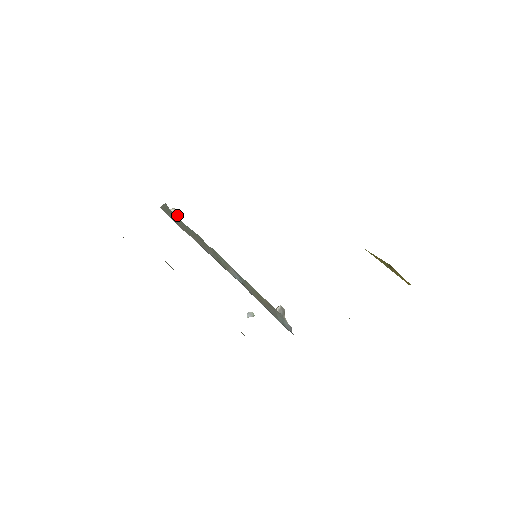
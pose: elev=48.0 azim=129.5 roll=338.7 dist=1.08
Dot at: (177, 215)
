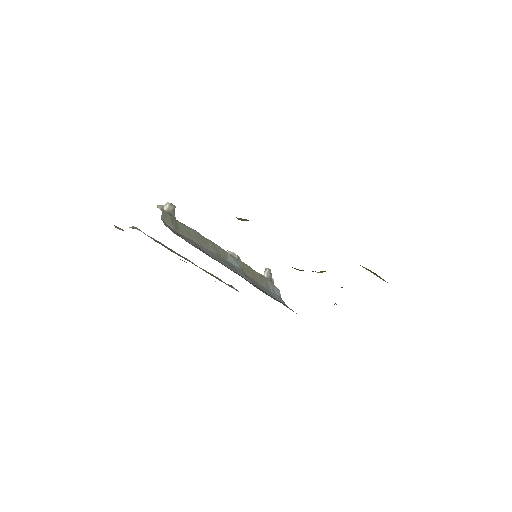
Dot at: (172, 211)
